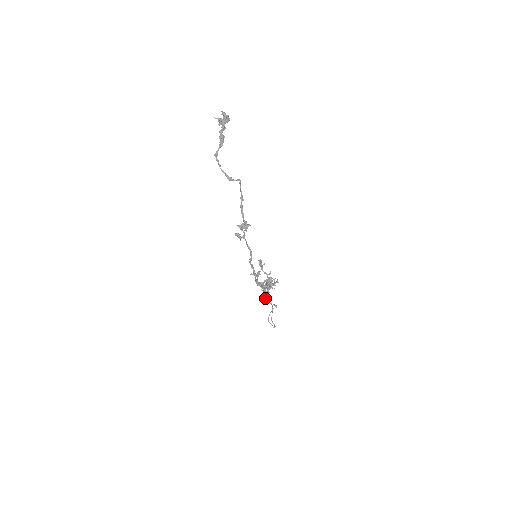
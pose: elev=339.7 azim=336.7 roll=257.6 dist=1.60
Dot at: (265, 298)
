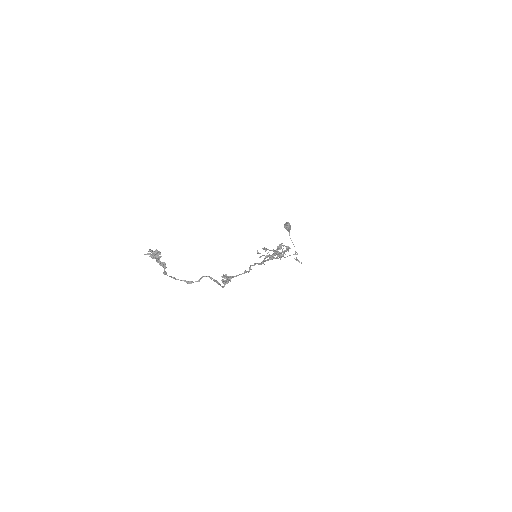
Dot at: occluded
